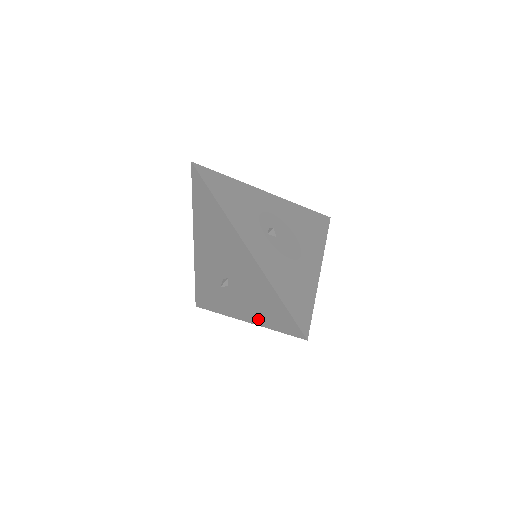
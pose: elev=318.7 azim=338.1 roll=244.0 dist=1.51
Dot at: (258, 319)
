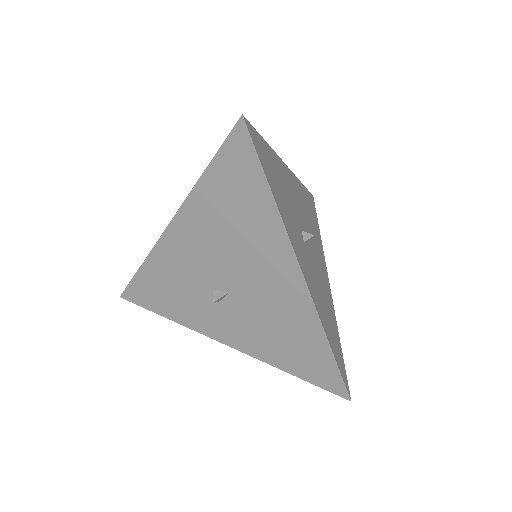
Dot at: (263, 353)
